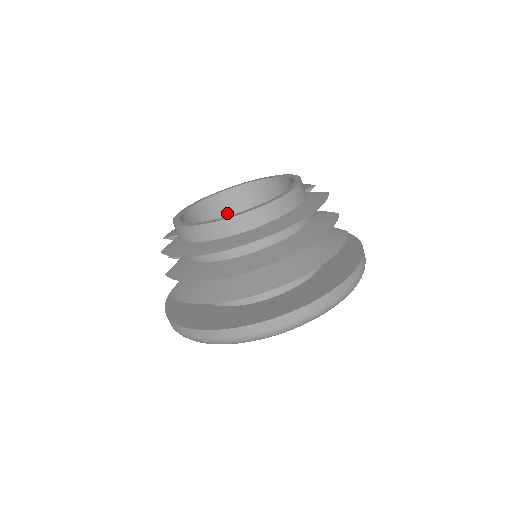
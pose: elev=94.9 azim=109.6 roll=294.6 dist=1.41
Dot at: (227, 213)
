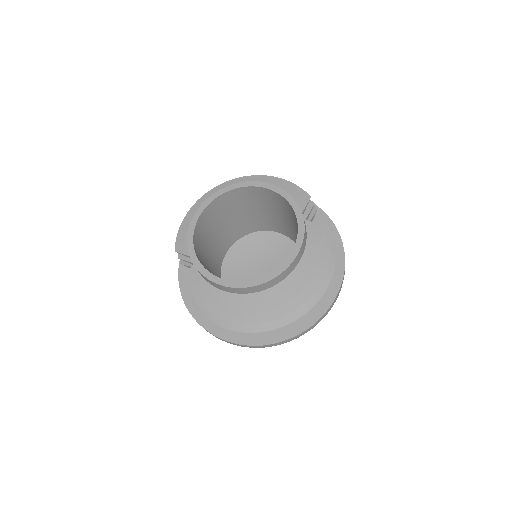
Dot at: (225, 207)
